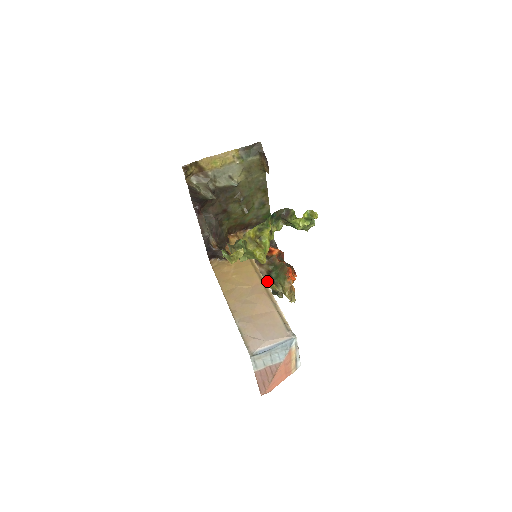
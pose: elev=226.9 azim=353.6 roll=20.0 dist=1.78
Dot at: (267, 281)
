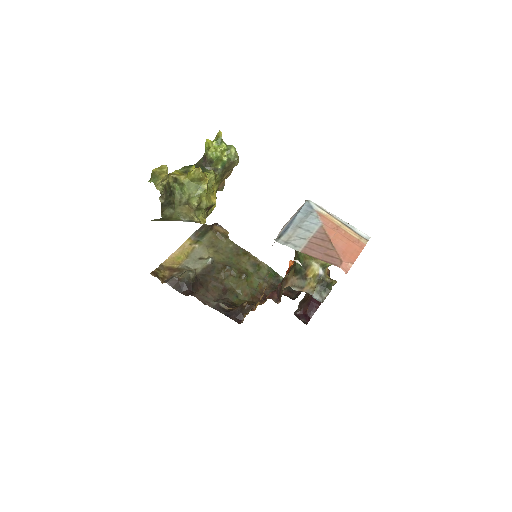
Dot at: (304, 282)
